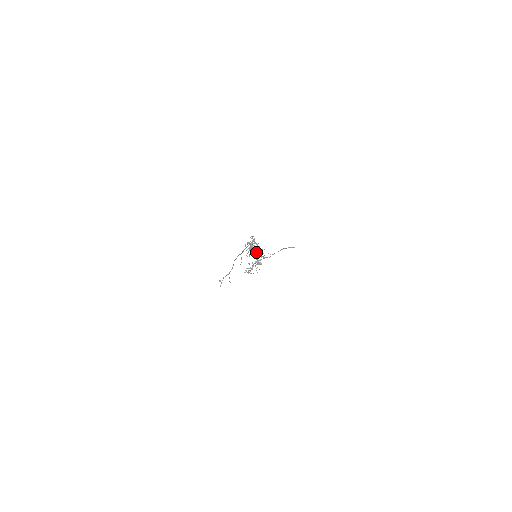
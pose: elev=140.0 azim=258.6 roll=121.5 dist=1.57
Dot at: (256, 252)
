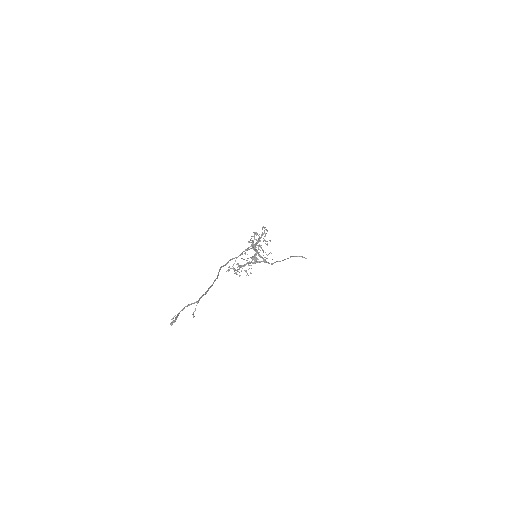
Dot at: (259, 249)
